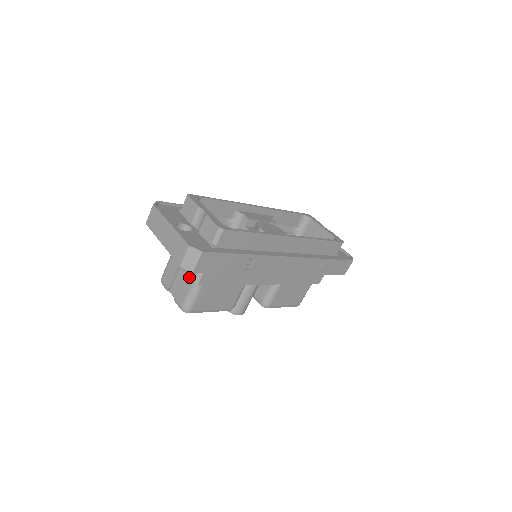
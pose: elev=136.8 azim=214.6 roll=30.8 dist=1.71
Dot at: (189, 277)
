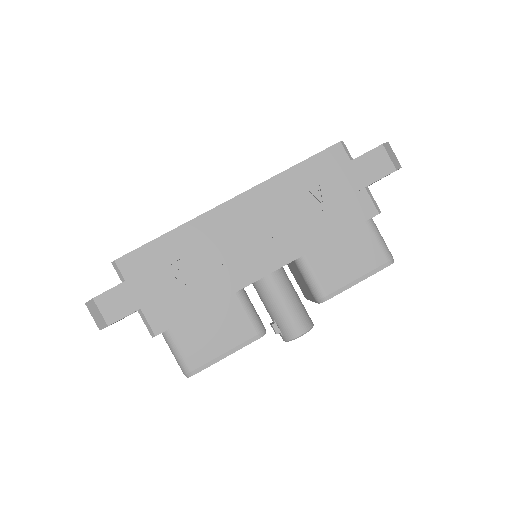
Dot at: occluded
